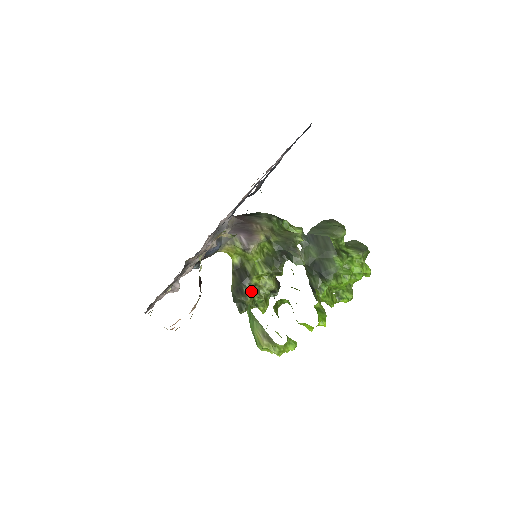
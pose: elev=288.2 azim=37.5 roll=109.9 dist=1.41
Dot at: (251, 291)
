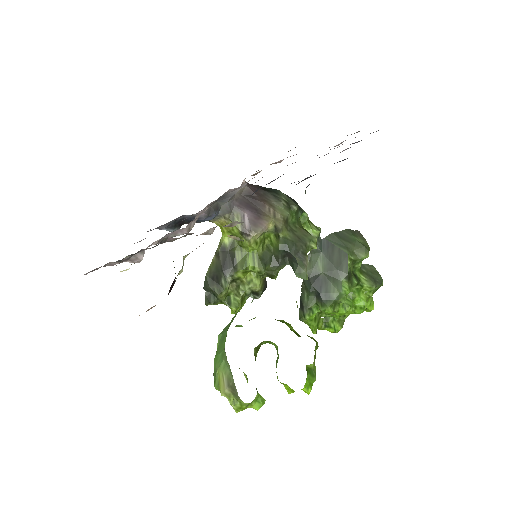
Dot at: (230, 284)
